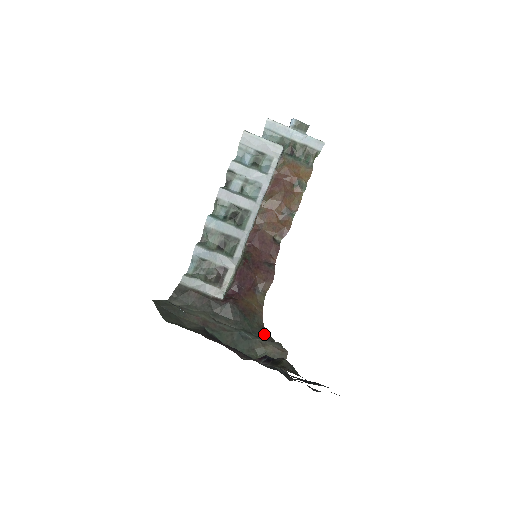
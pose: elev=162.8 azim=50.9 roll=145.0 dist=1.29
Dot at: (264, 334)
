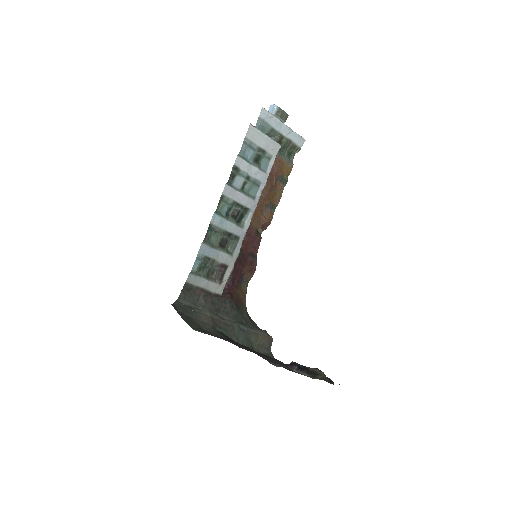
Dot at: (252, 323)
